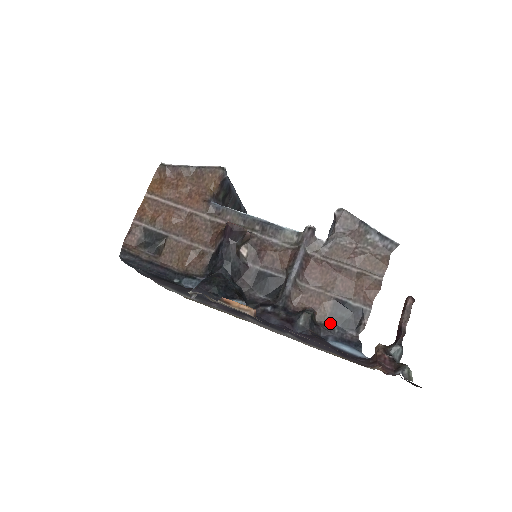
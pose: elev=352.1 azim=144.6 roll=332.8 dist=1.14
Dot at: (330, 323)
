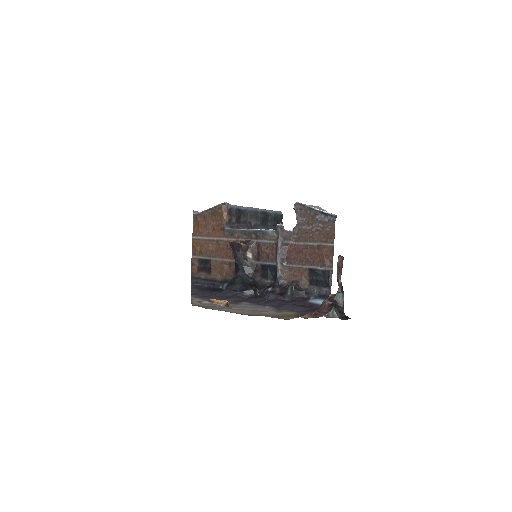
Dot at: (311, 286)
